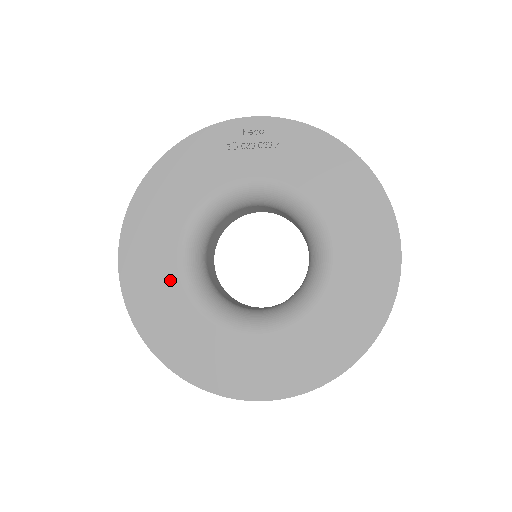
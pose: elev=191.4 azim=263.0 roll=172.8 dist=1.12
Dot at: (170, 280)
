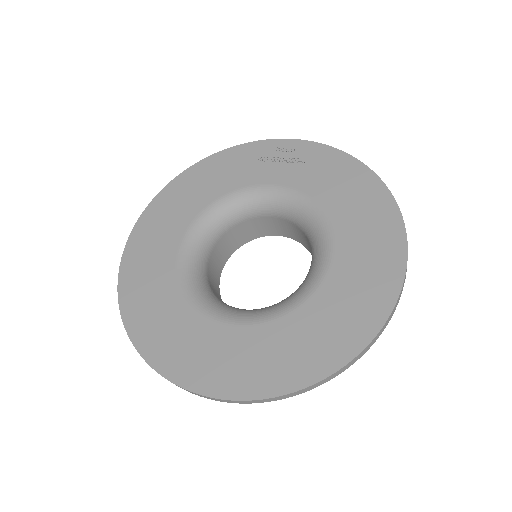
Dot at: (167, 258)
